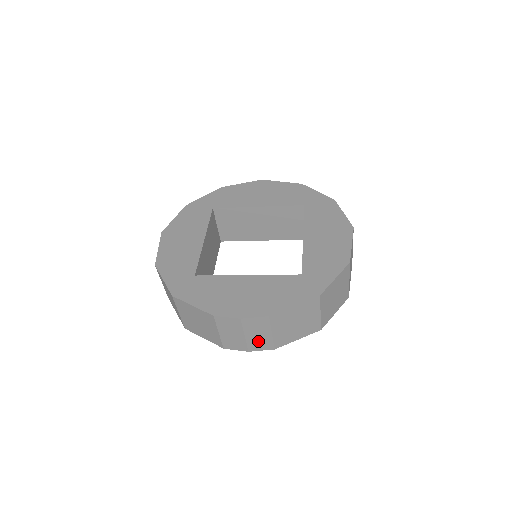
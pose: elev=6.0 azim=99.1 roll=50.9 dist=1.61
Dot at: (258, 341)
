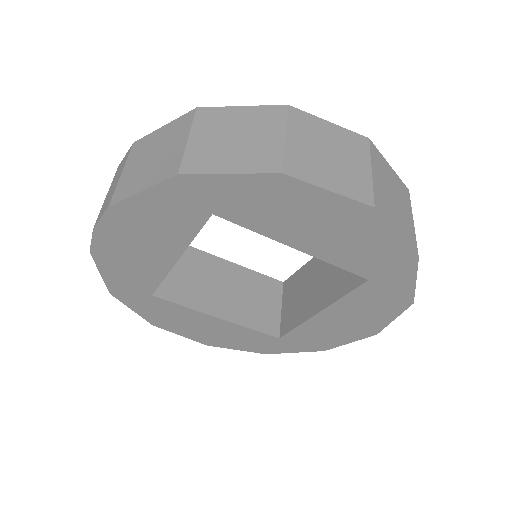
Dot at: (108, 199)
